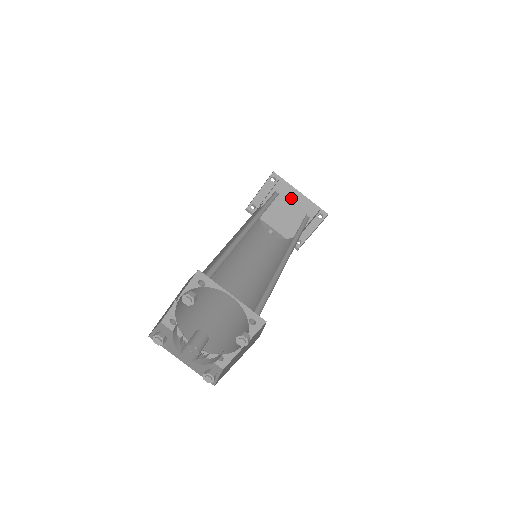
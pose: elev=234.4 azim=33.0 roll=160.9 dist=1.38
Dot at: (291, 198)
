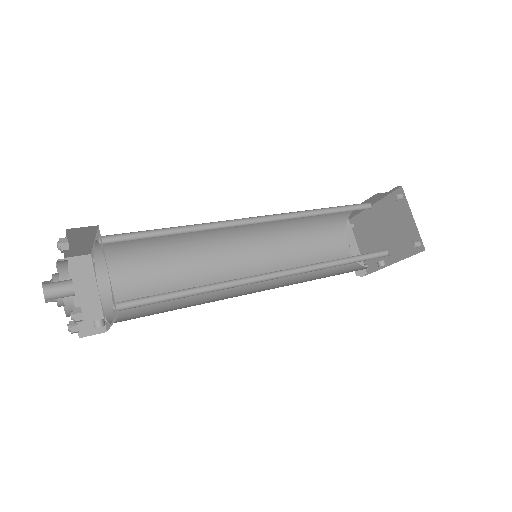
Dot at: (373, 220)
